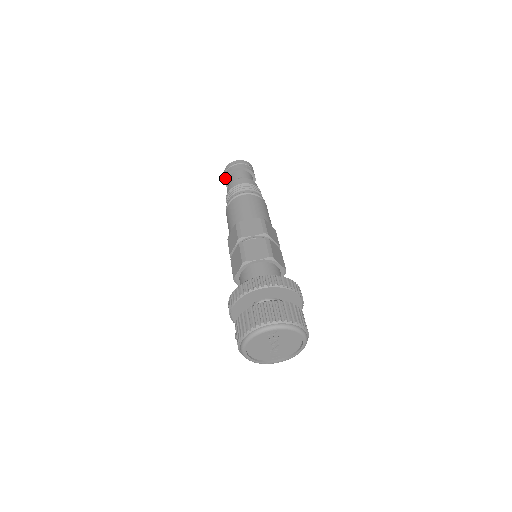
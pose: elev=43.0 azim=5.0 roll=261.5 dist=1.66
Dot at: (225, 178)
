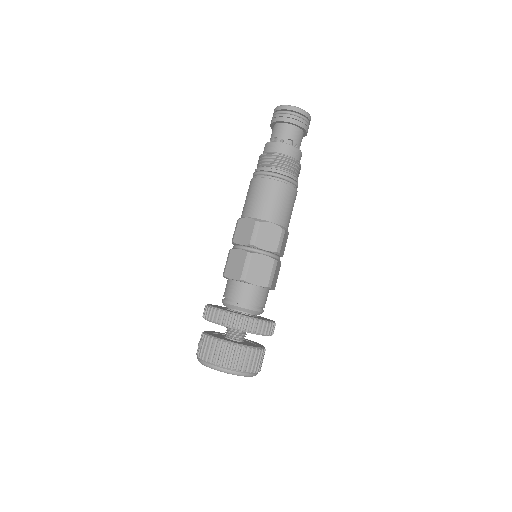
Dot at: (275, 121)
